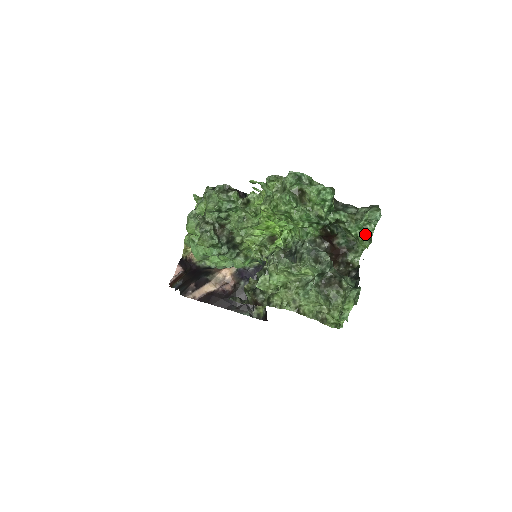
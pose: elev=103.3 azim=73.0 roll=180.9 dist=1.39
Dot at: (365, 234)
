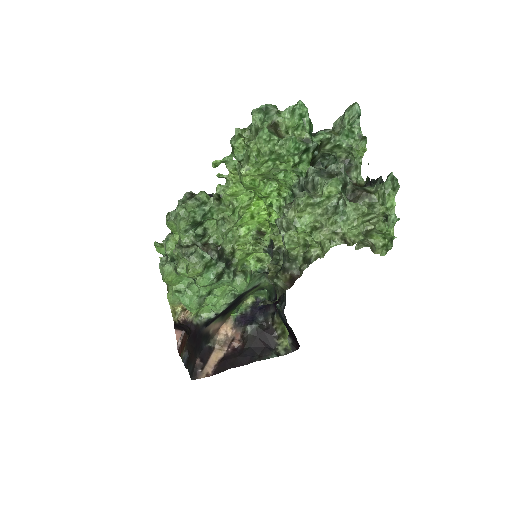
Dot at: (355, 139)
